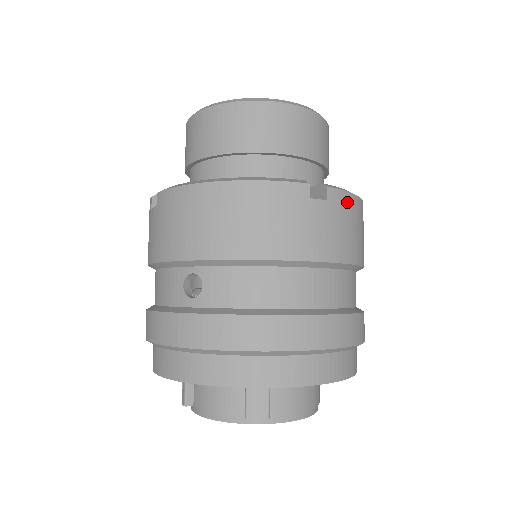
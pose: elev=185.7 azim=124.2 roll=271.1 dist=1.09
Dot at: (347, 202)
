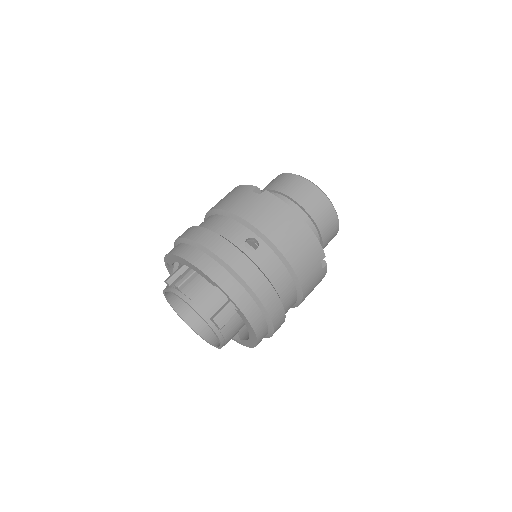
Dot at: occluded
